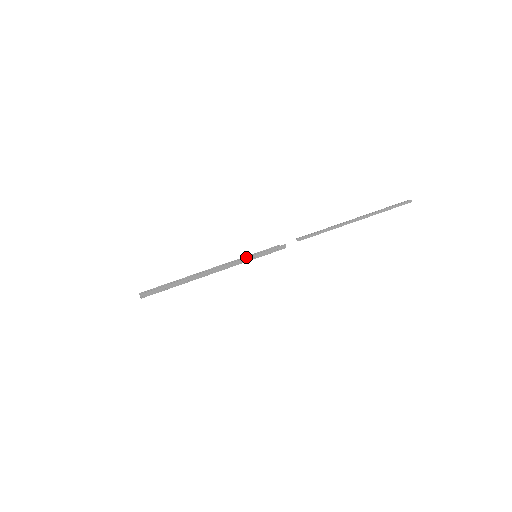
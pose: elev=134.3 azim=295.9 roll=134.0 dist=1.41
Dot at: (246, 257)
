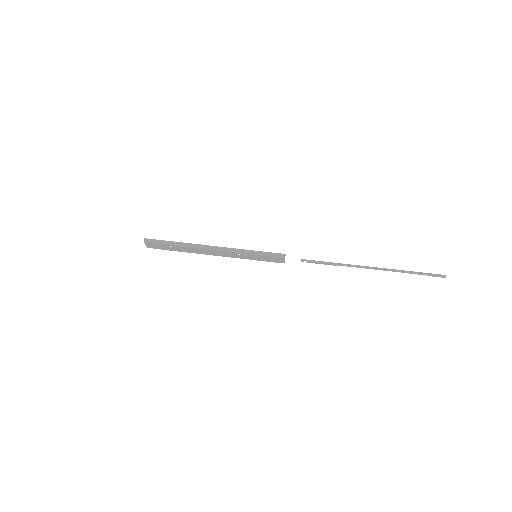
Dot at: occluded
